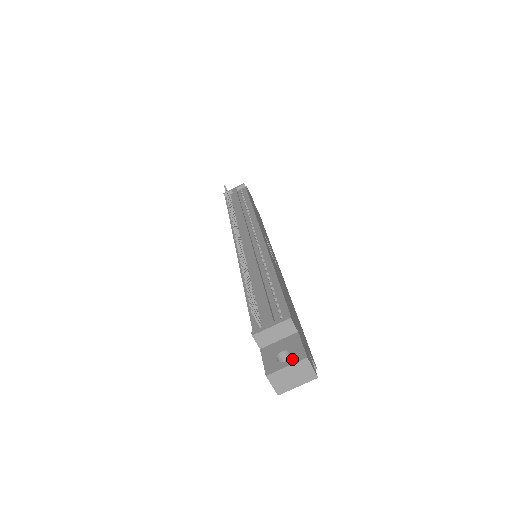
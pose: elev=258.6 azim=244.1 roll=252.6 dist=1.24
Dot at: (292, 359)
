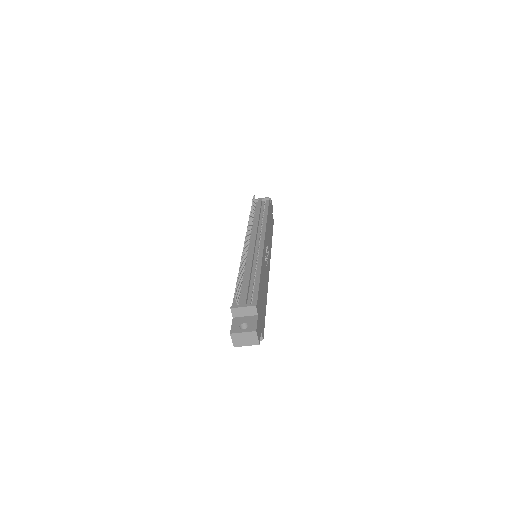
Dot at: (248, 329)
